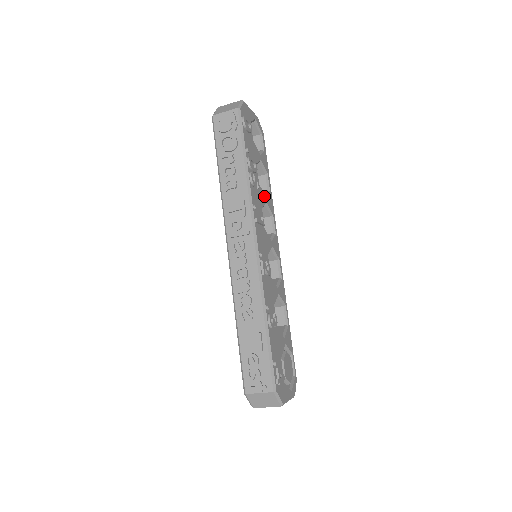
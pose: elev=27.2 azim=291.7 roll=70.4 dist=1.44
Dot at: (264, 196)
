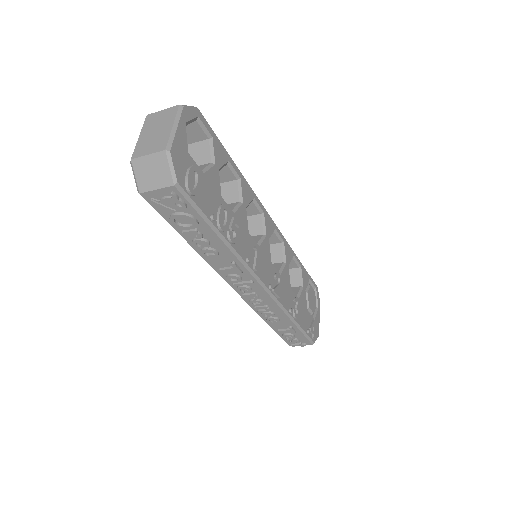
Dot at: (242, 208)
